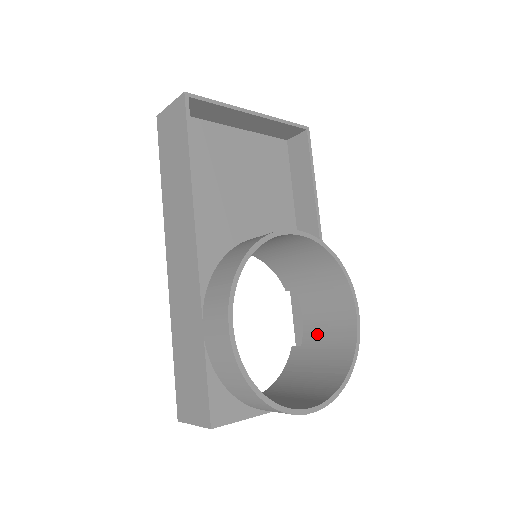
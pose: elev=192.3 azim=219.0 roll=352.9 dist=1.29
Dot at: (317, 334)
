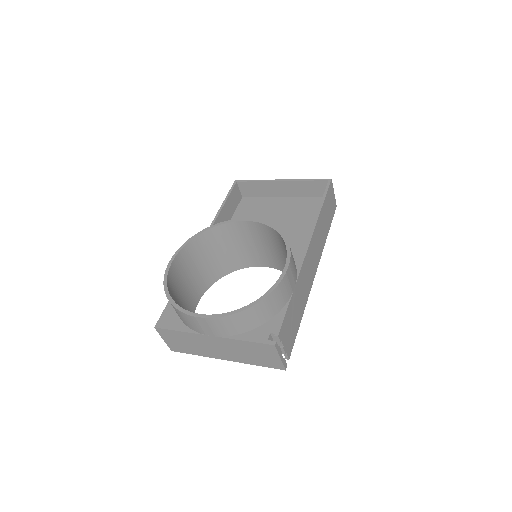
Dot at: occluded
